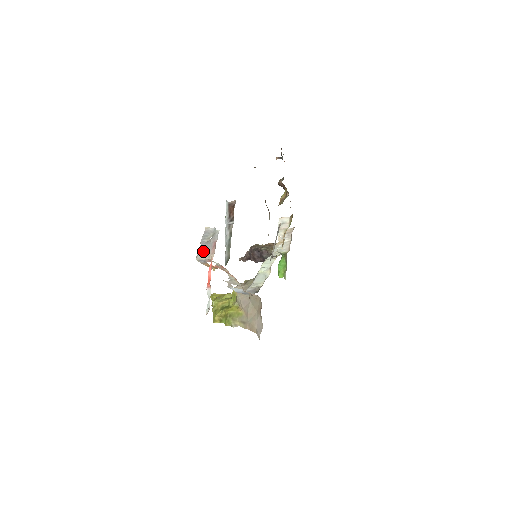
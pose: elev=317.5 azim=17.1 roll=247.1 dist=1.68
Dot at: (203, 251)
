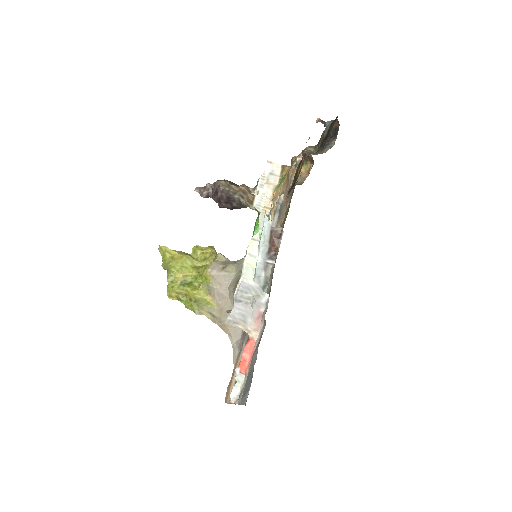
Dot at: (239, 317)
